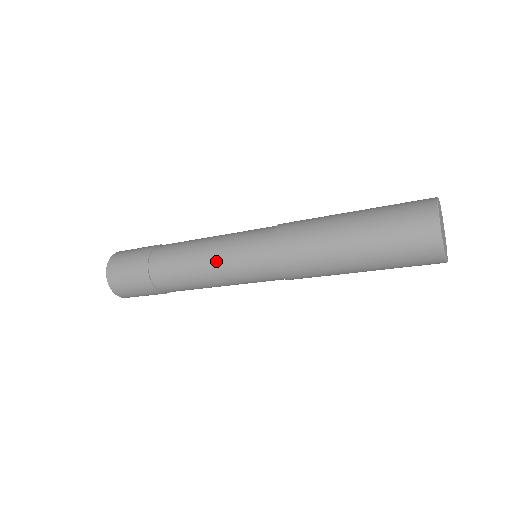
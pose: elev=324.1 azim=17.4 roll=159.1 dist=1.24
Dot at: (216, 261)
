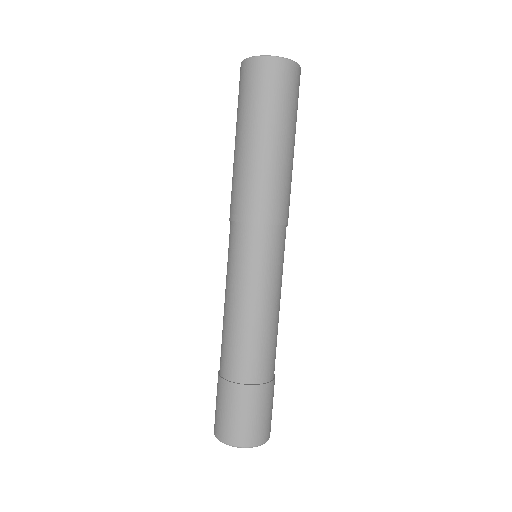
Dot at: occluded
